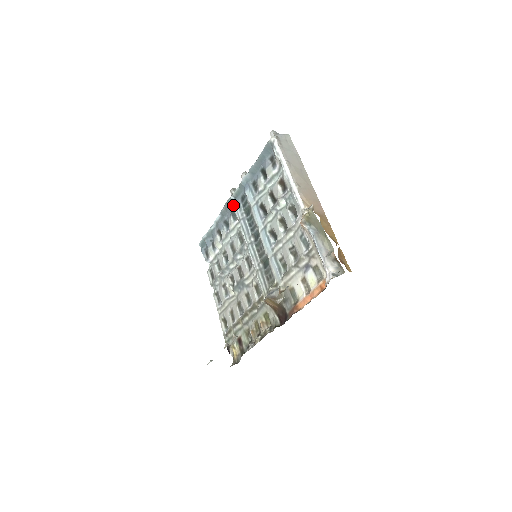
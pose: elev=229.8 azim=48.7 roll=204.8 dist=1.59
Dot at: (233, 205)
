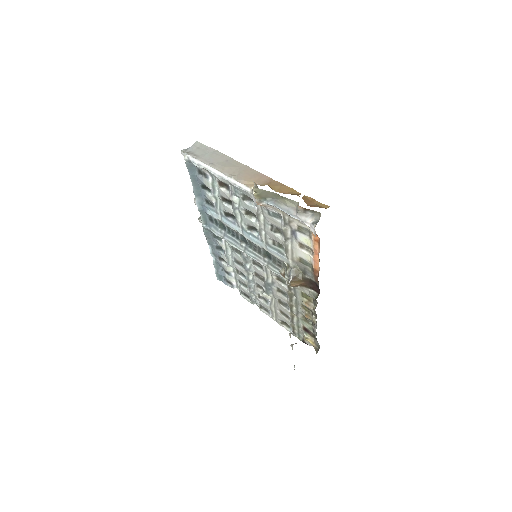
Dot at: (210, 231)
